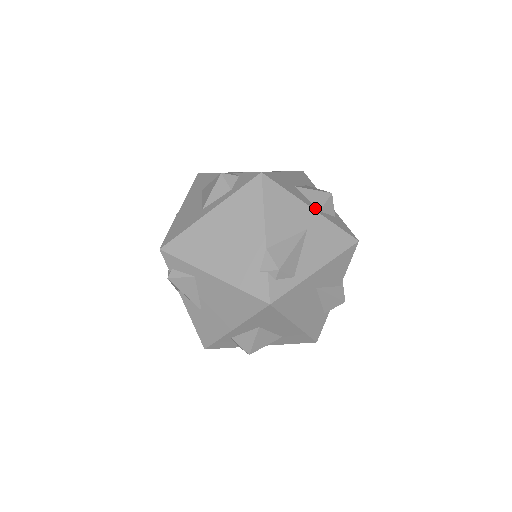
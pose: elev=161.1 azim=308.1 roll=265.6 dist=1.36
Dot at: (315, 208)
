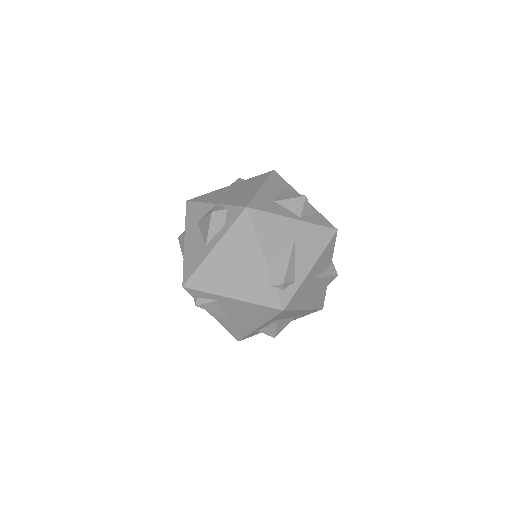
Dot at: (296, 217)
